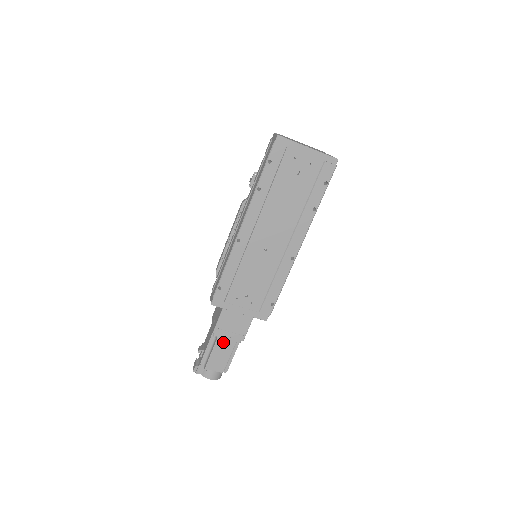
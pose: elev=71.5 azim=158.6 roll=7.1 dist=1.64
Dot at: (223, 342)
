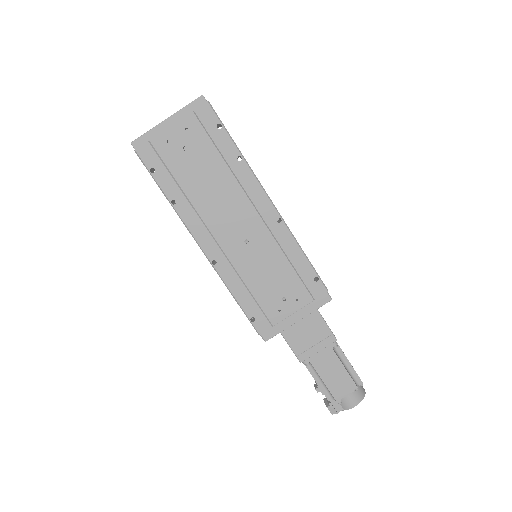
Dot at: (321, 361)
